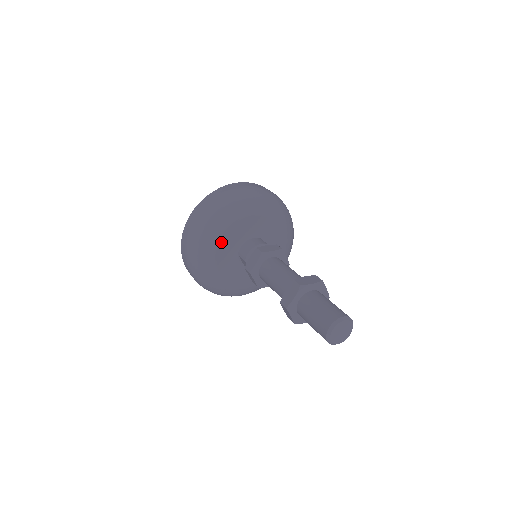
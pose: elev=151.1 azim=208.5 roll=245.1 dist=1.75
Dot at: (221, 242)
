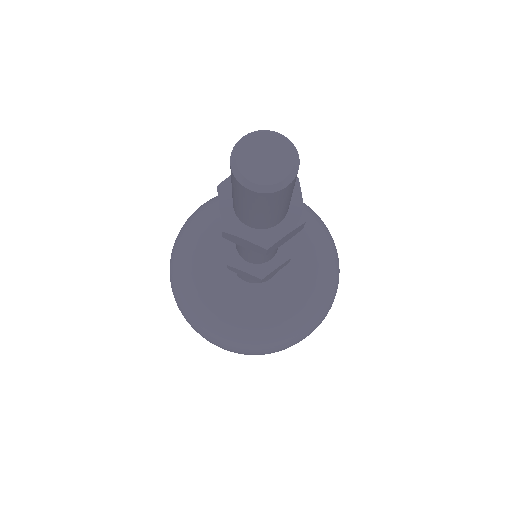
Dot at: (219, 219)
